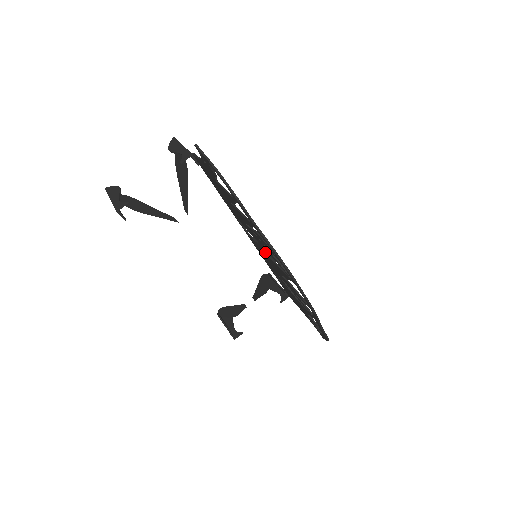
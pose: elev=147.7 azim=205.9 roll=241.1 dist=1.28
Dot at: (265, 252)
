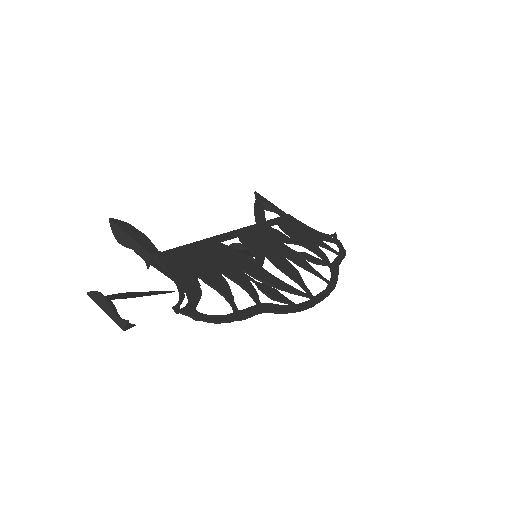
Dot at: occluded
